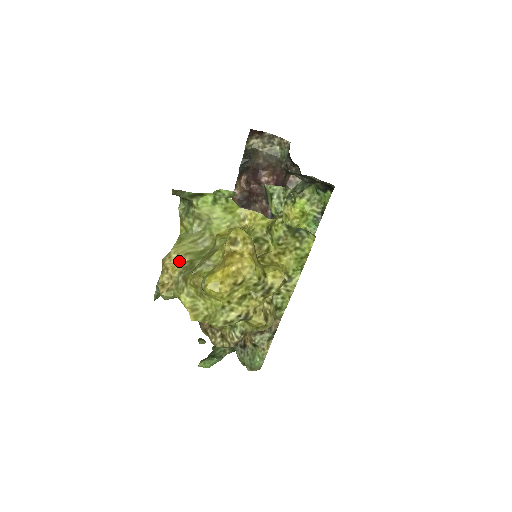
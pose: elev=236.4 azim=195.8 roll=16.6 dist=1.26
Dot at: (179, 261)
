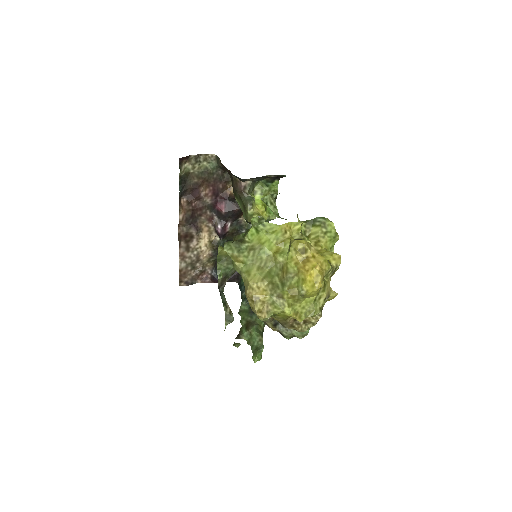
Dot at: (261, 288)
